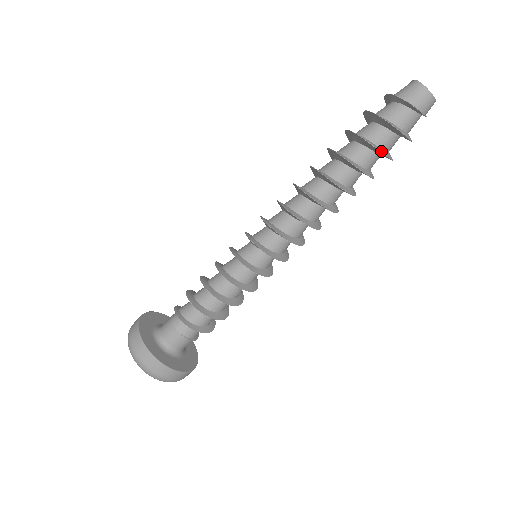
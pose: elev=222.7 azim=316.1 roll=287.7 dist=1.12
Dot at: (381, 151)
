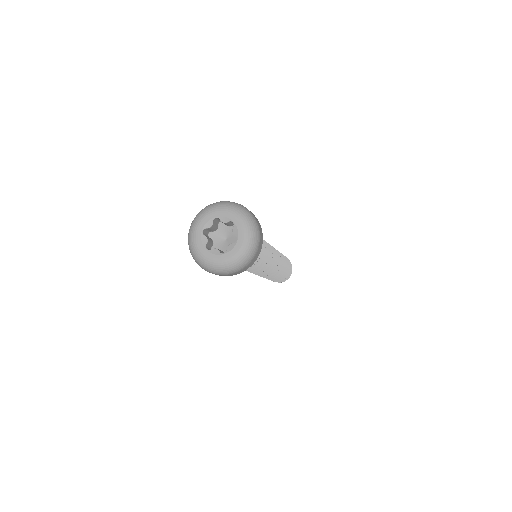
Dot at: (288, 263)
